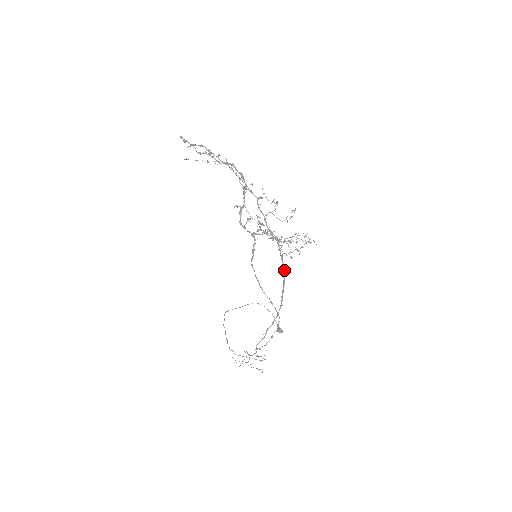
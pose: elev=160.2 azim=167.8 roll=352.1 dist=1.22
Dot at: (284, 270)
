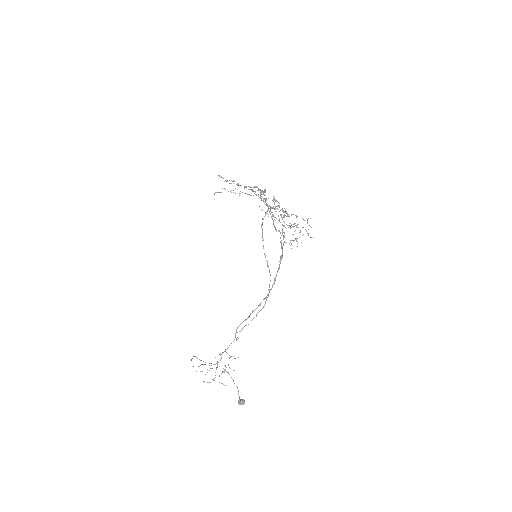
Dot at: (282, 256)
